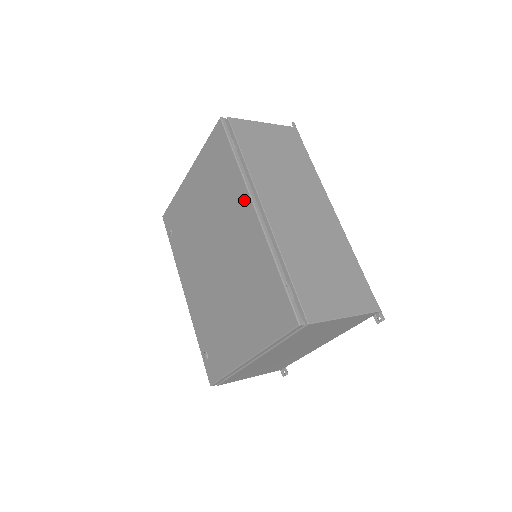
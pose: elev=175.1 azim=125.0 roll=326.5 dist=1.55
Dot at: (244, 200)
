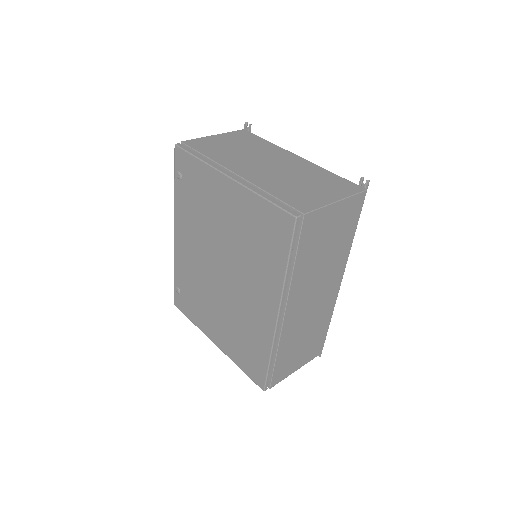
Dot at: (273, 298)
